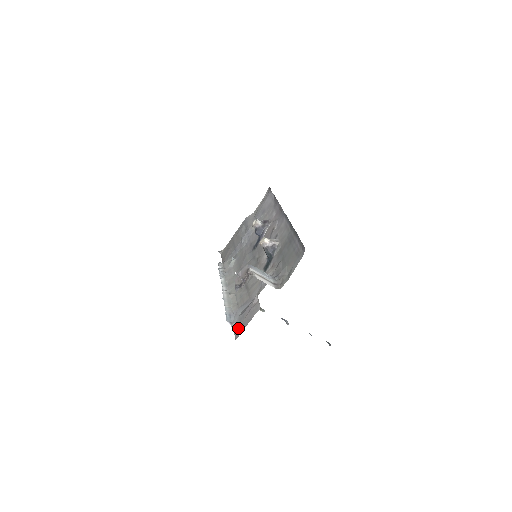
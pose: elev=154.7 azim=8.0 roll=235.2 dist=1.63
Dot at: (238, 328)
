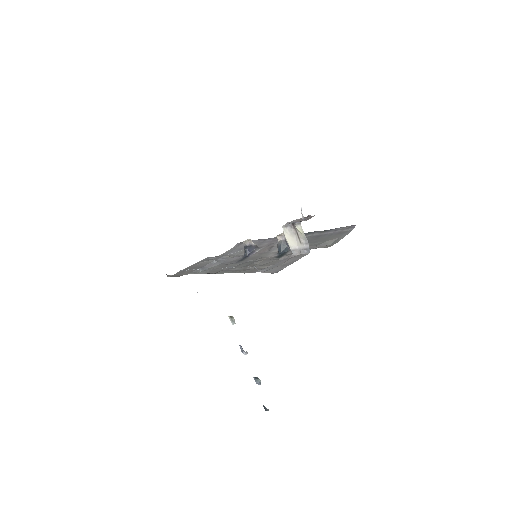
Dot at: (274, 269)
